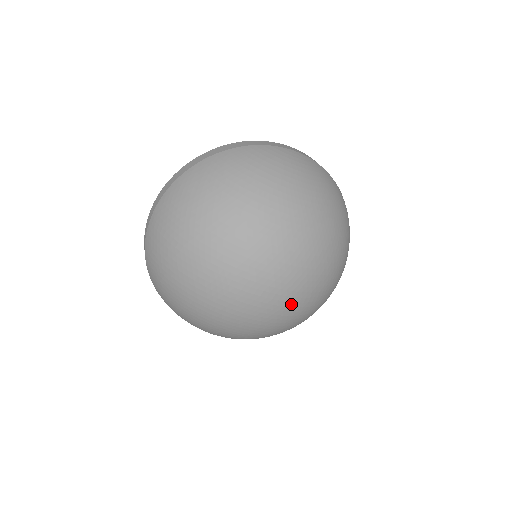
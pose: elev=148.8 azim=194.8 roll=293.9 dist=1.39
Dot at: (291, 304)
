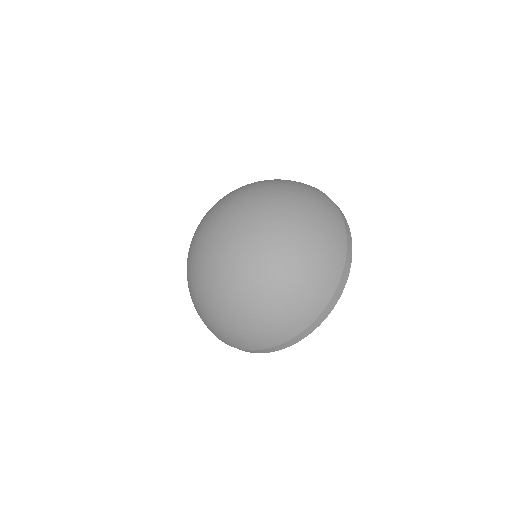
Dot at: (222, 252)
